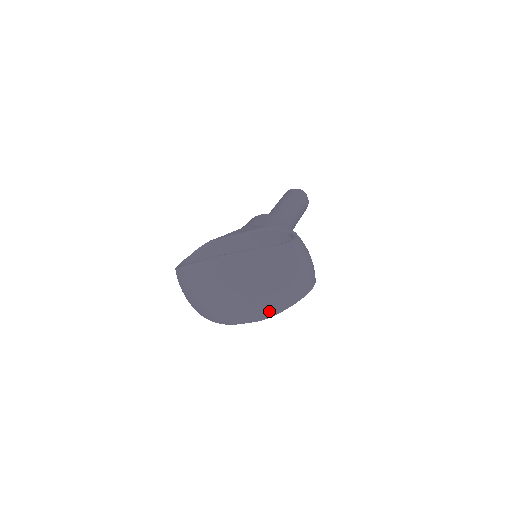
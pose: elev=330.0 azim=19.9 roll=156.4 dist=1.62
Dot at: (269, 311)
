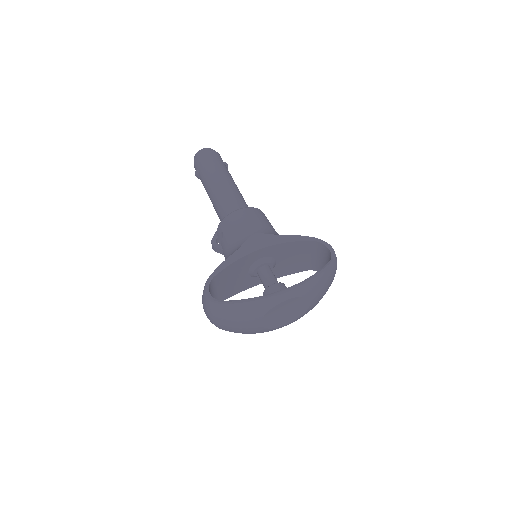
Dot at: occluded
